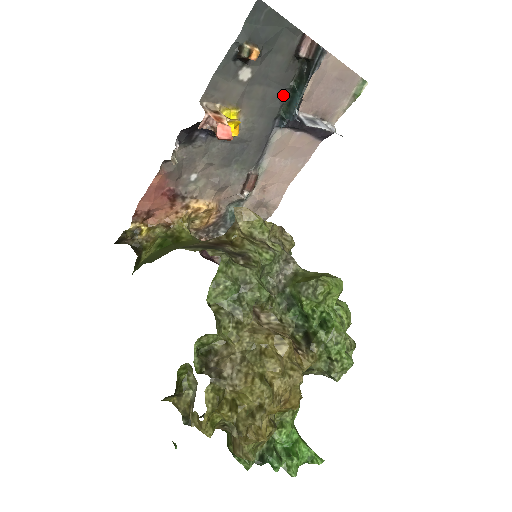
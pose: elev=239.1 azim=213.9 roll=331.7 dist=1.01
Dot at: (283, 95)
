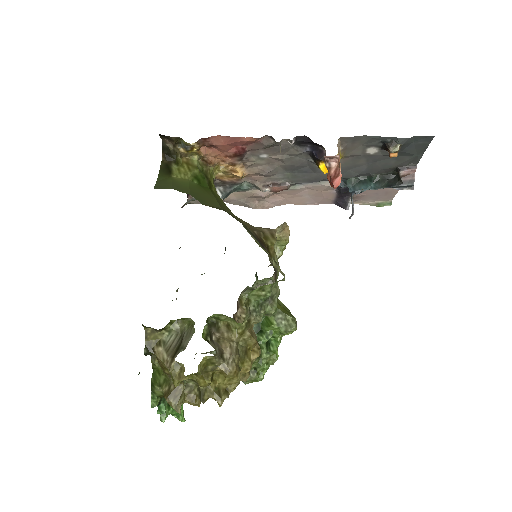
Dot at: (363, 174)
